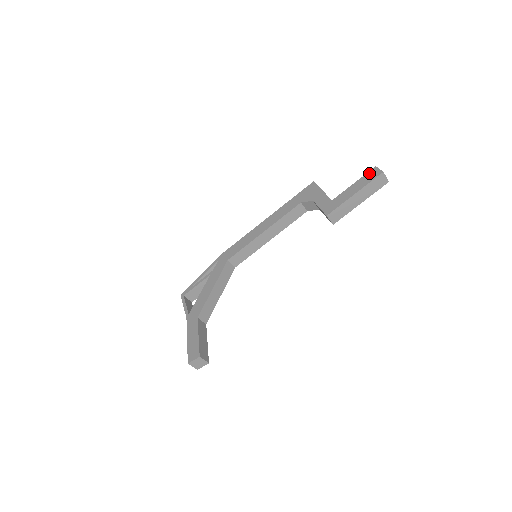
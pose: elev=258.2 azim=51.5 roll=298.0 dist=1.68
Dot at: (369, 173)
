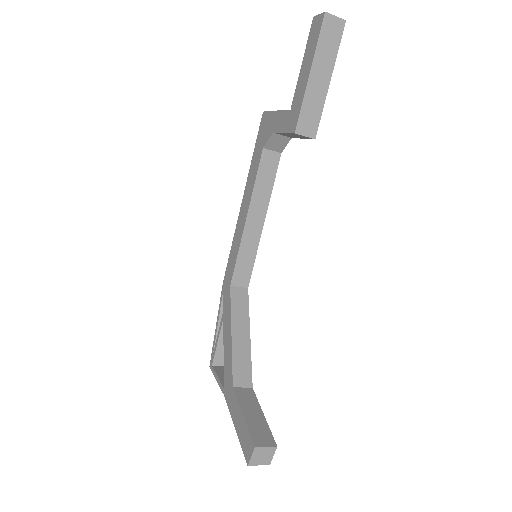
Dot at: (310, 33)
